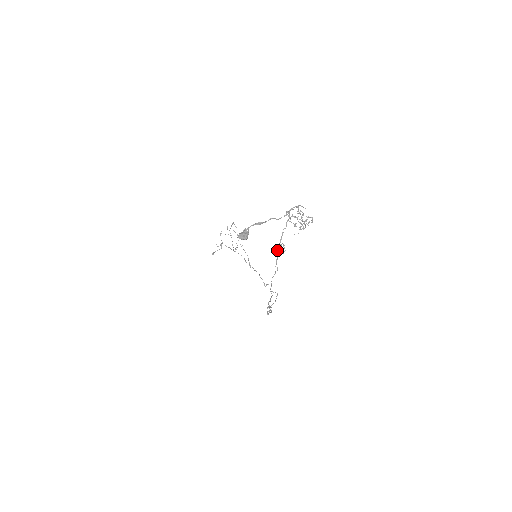
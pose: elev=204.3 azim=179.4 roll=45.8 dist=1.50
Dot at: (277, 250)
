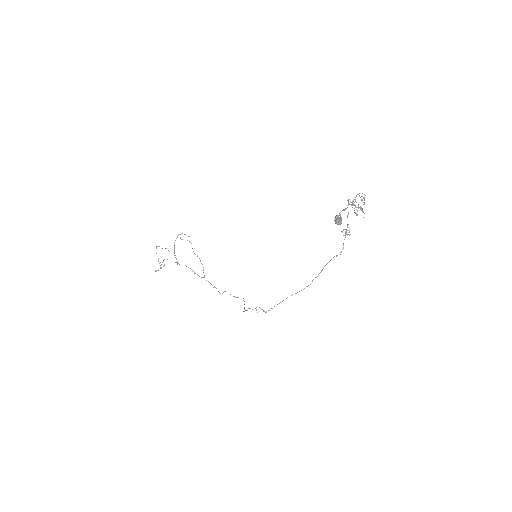
Dot at: (346, 234)
